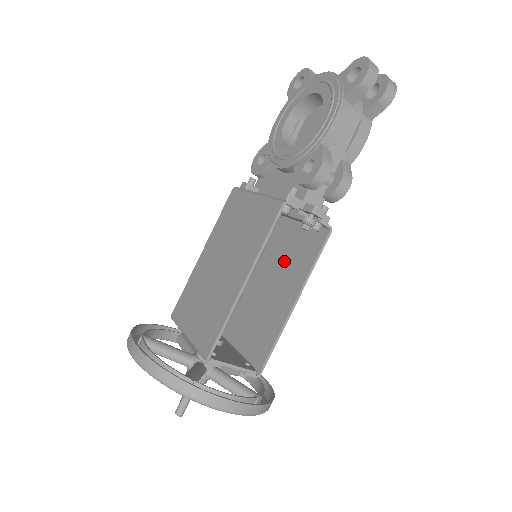
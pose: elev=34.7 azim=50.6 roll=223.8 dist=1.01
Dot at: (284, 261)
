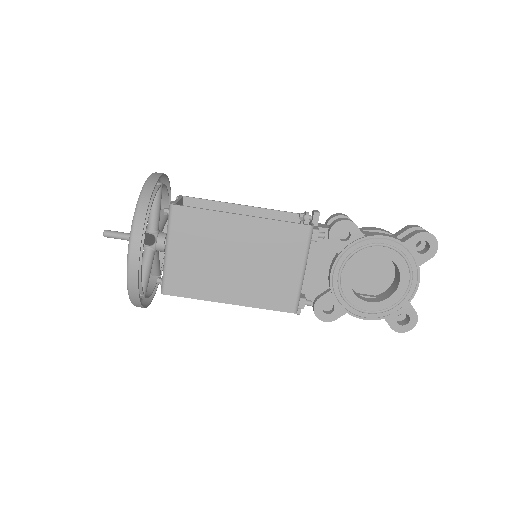
Dot at: occluded
